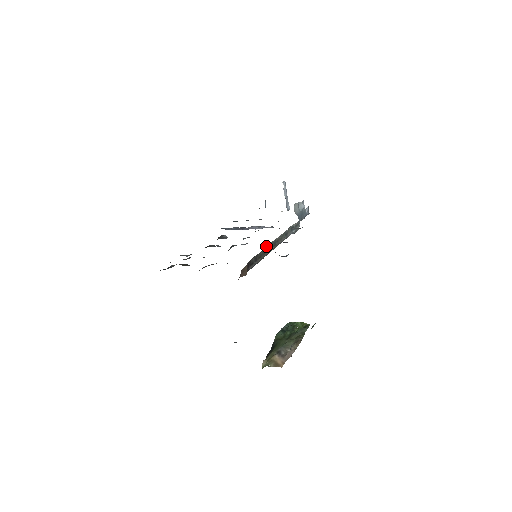
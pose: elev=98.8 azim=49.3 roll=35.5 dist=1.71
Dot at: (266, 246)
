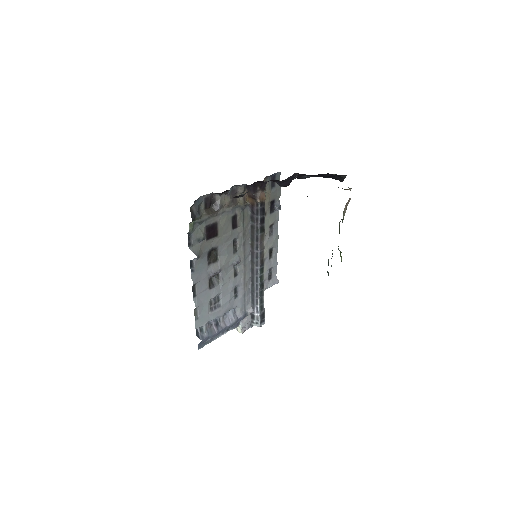
Dot at: occluded
